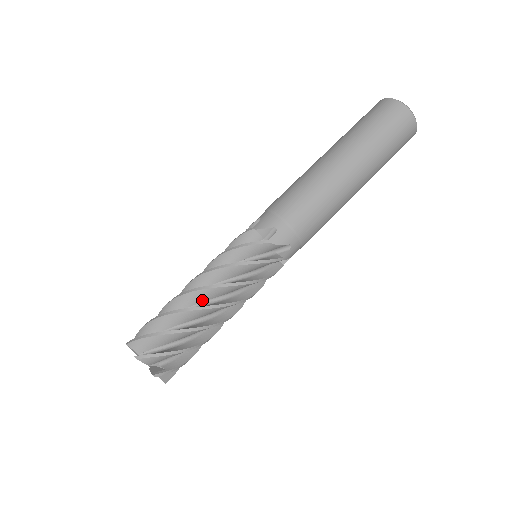
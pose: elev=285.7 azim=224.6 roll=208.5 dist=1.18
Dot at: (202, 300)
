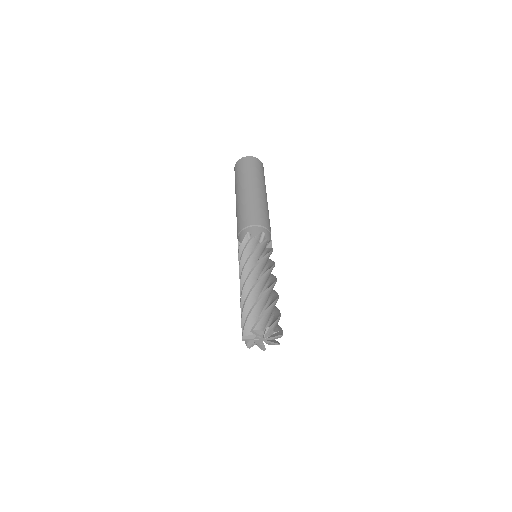
Dot at: occluded
